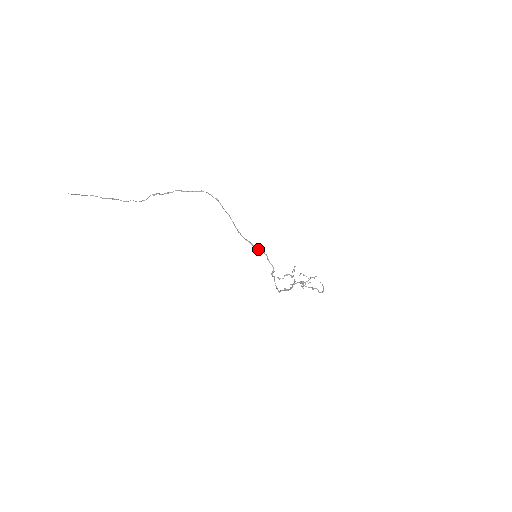
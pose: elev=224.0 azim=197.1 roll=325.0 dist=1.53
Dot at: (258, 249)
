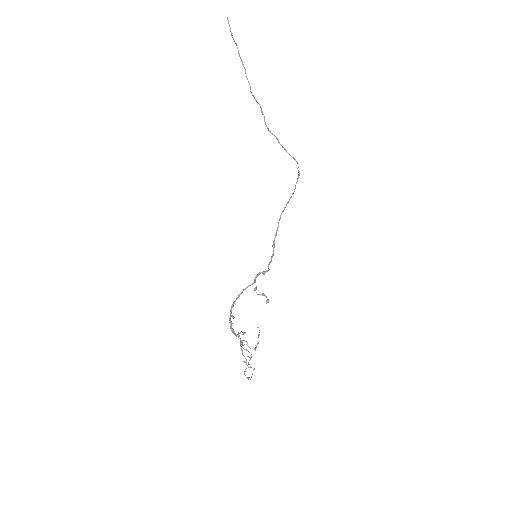
Dot at: (273, 246)
